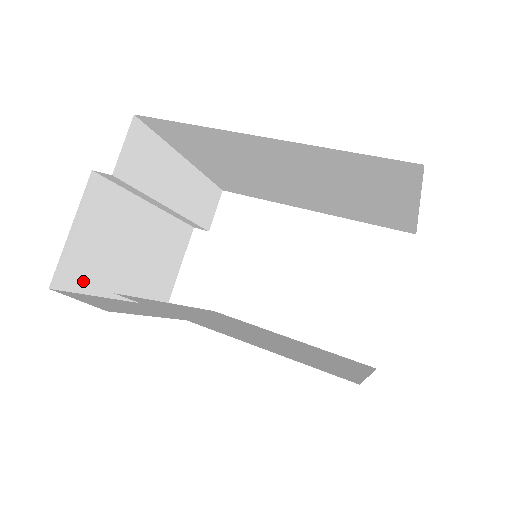
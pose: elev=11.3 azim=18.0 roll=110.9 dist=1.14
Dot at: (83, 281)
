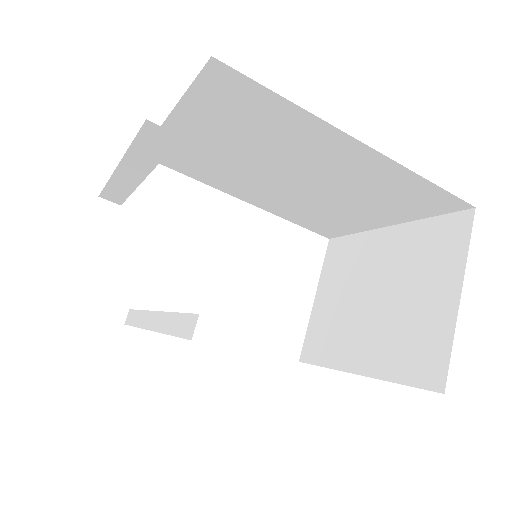
Dot at: occluded
